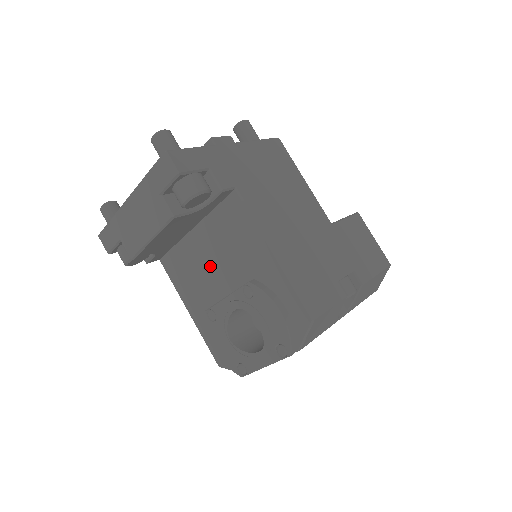
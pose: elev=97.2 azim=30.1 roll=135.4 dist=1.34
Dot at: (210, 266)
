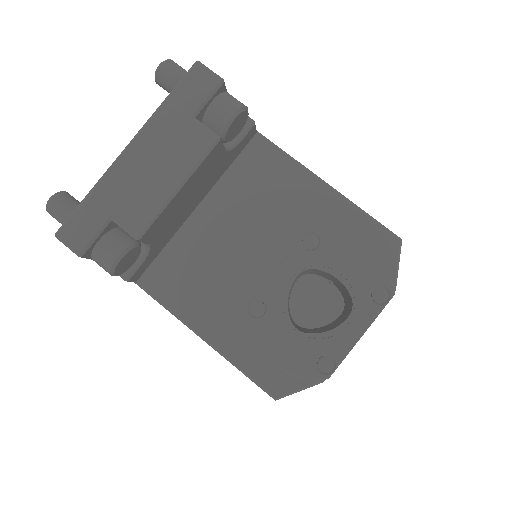
Dot at: (234, 246)
